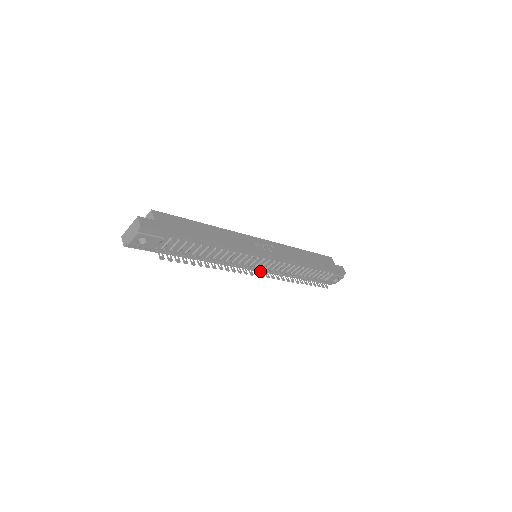
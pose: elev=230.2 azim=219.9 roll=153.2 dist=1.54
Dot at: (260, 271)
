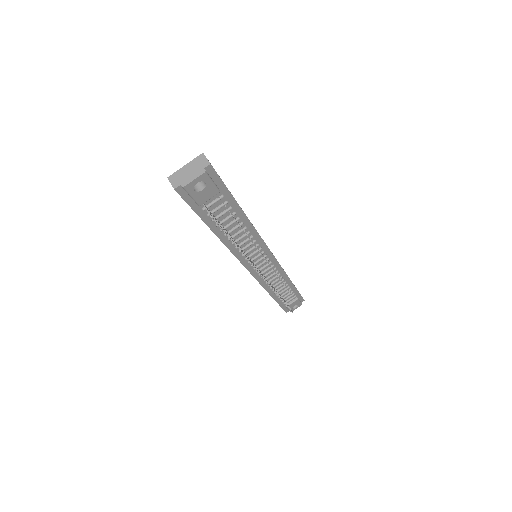
Dot at: (254, 276)
